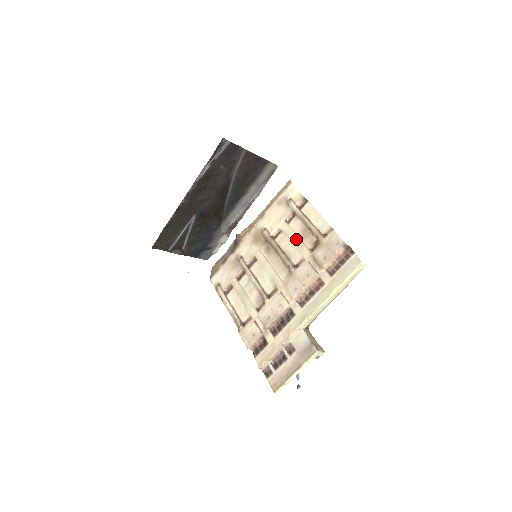
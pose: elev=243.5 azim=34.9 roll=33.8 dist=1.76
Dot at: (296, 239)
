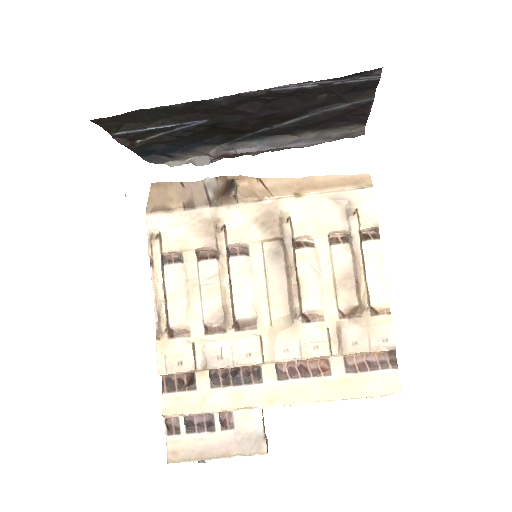
Dot at: (329, 279)
